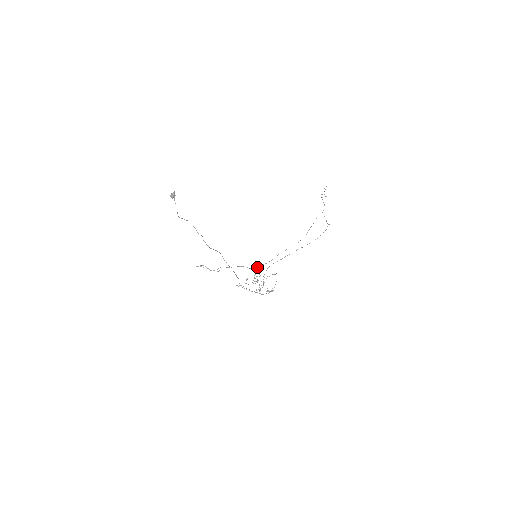
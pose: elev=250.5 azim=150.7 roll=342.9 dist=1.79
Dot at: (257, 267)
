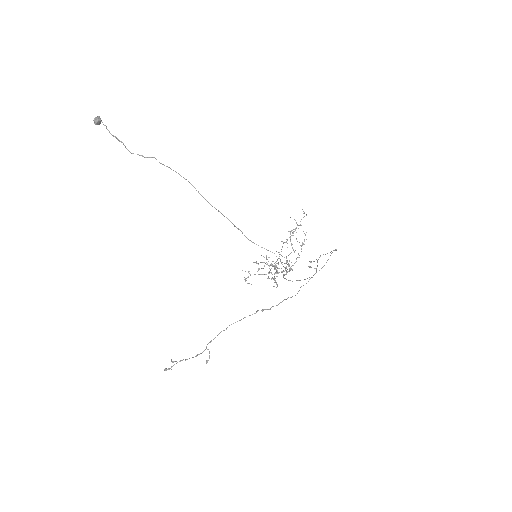
Dot at: (269, 309)
